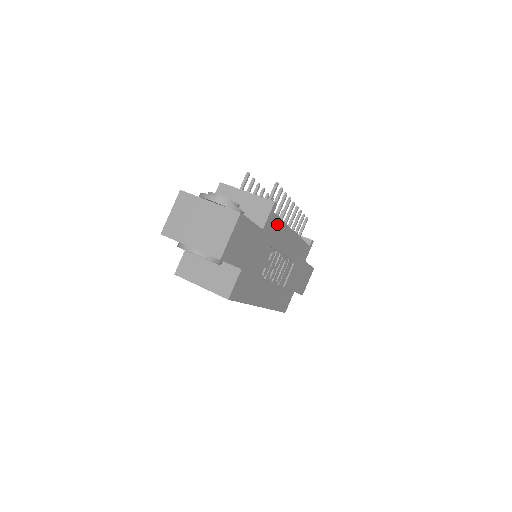
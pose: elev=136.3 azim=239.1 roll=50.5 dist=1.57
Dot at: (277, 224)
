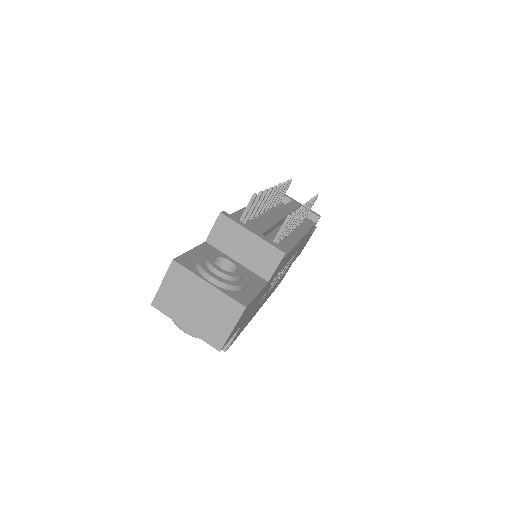
Dot at: (285, 259)
